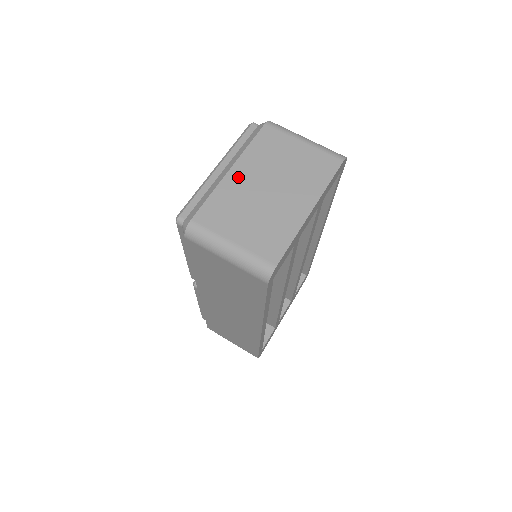
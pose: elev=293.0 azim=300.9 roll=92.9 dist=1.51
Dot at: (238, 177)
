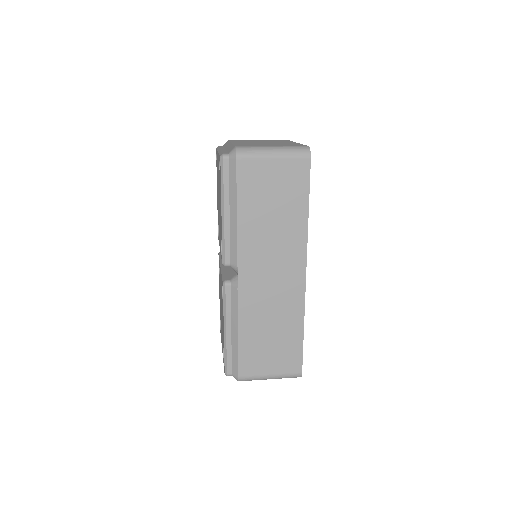
Dot at: (240, 143)
